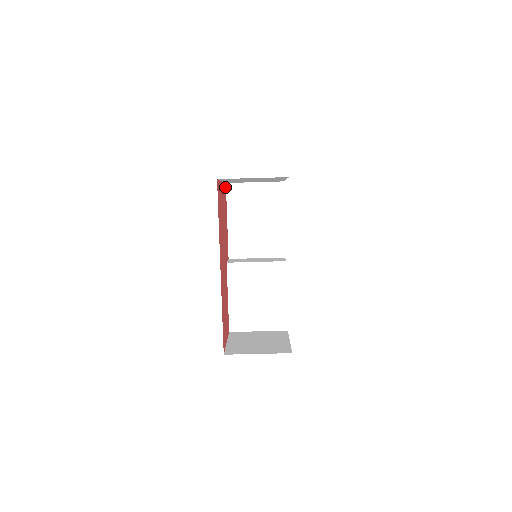
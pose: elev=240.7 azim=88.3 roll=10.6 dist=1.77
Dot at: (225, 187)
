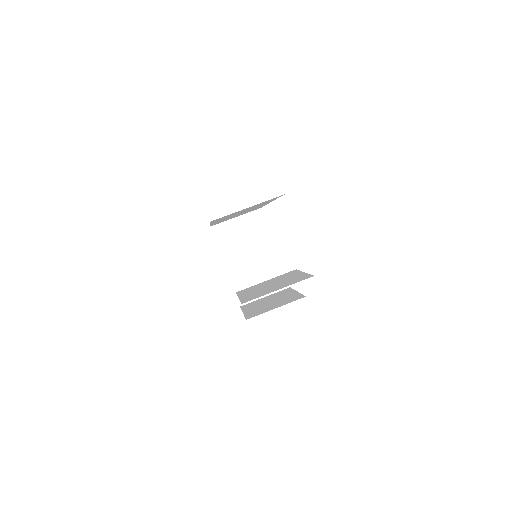
Dot at: occluded
